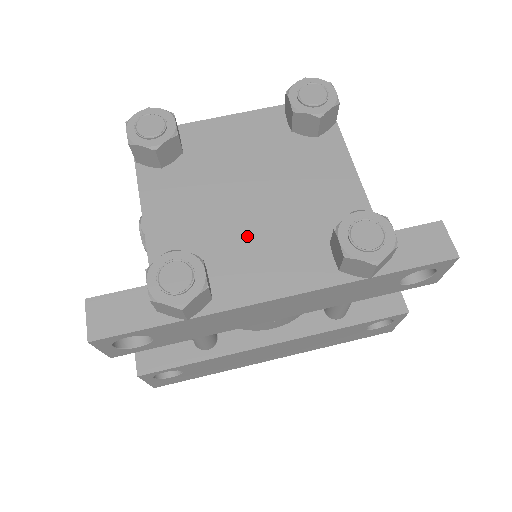
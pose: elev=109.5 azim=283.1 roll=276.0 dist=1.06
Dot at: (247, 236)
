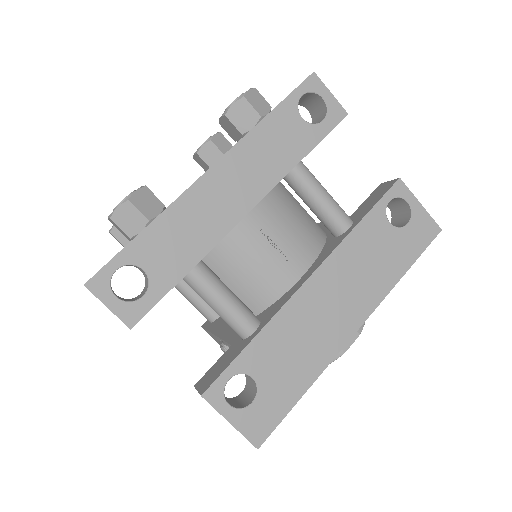
Dot at: occluded
